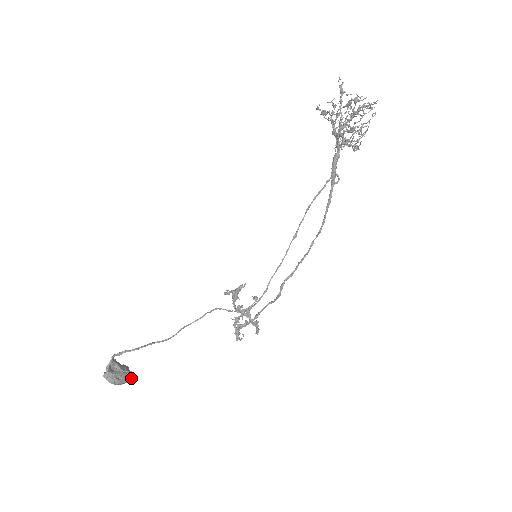
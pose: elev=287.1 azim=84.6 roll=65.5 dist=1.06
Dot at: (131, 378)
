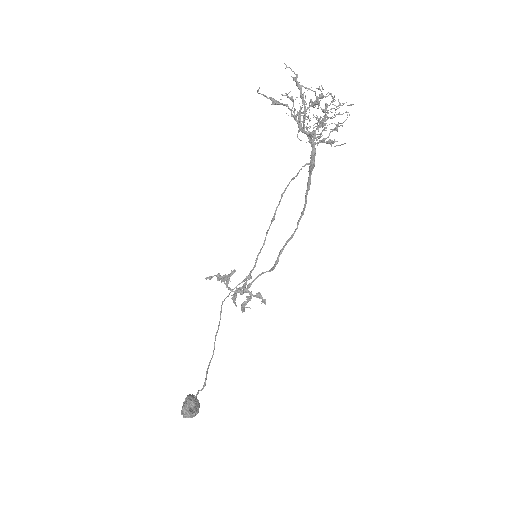
Dot at: occluded
